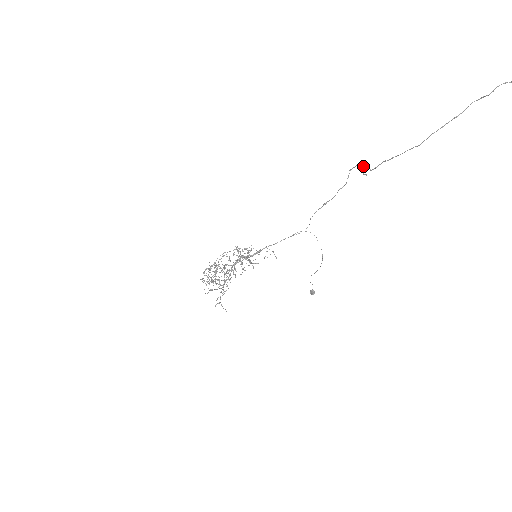
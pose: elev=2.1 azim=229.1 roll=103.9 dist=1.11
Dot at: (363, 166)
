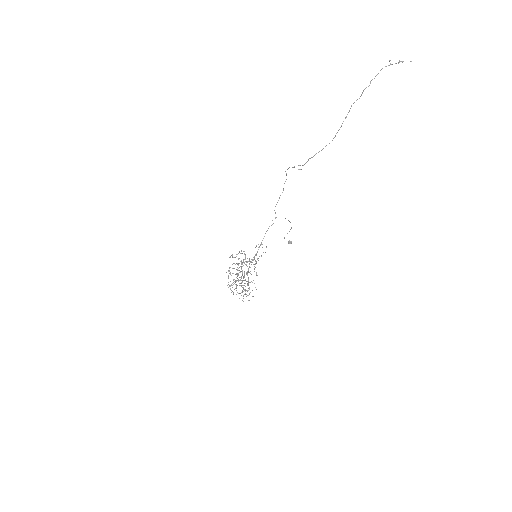
Dot at: occluded
